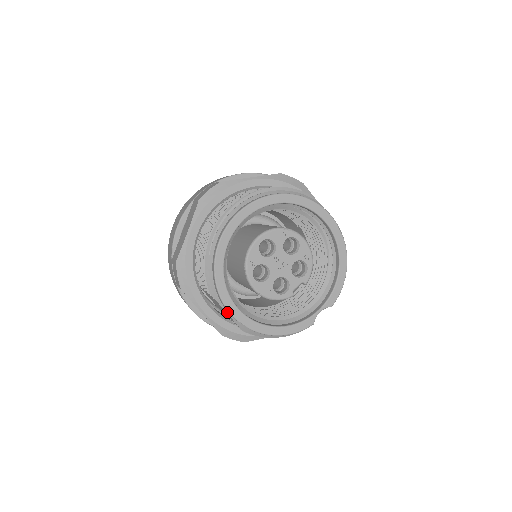
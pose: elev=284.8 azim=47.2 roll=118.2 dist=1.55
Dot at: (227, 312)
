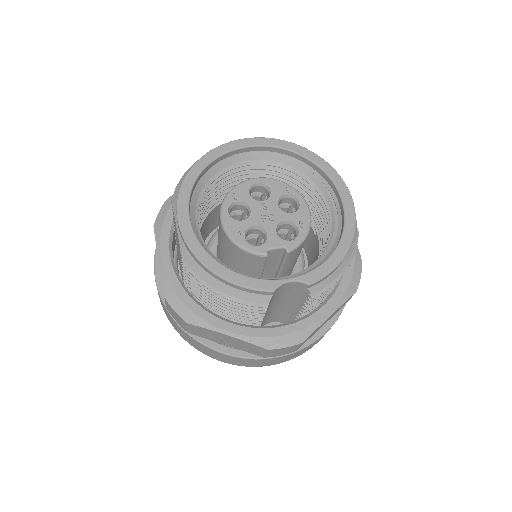
Dot at: (177, 223)
